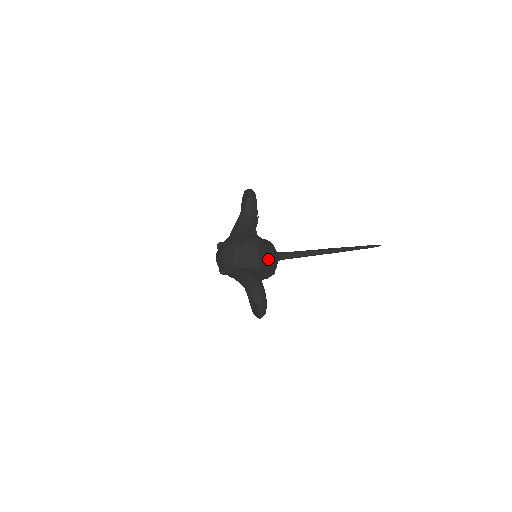
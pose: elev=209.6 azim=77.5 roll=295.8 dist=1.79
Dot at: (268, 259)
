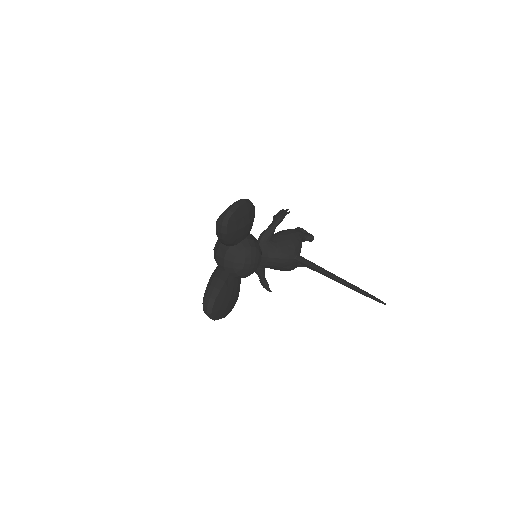
Dot at: (274, 260)
